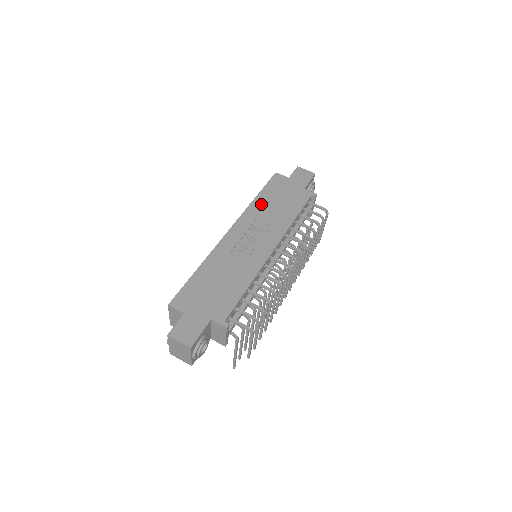
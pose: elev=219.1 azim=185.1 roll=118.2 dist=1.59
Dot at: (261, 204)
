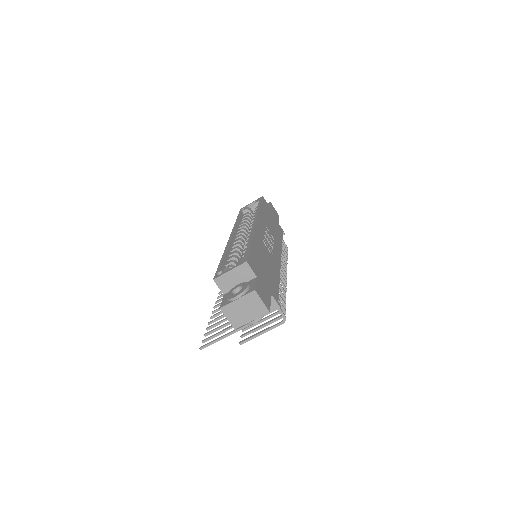
Dot at: (264, 215)
